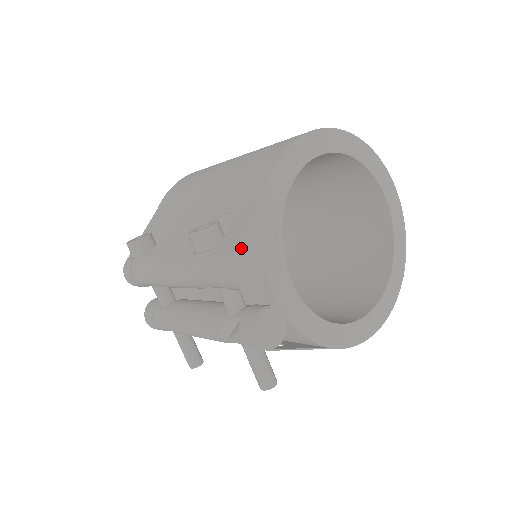
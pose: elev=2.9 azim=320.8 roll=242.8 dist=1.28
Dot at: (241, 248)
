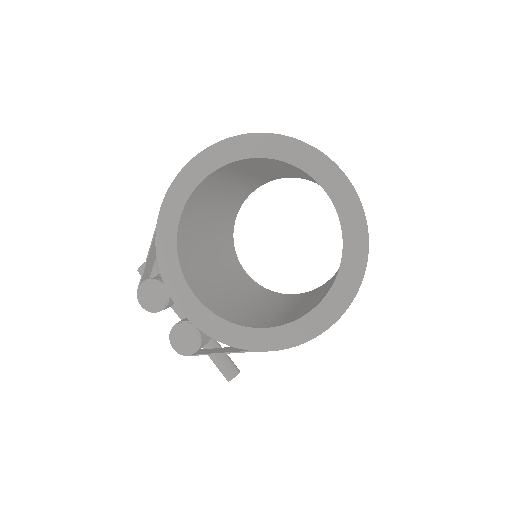
Dot at: (145, 282)
